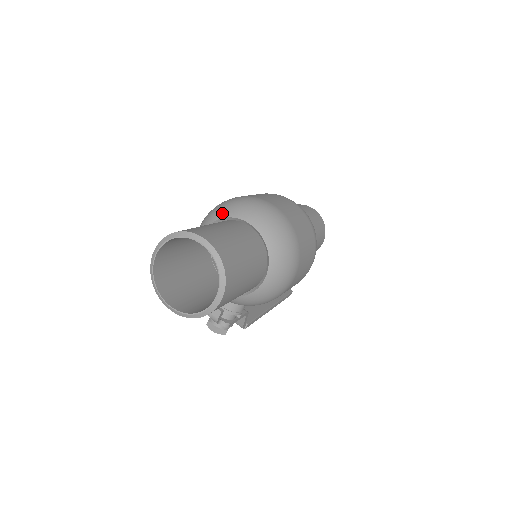
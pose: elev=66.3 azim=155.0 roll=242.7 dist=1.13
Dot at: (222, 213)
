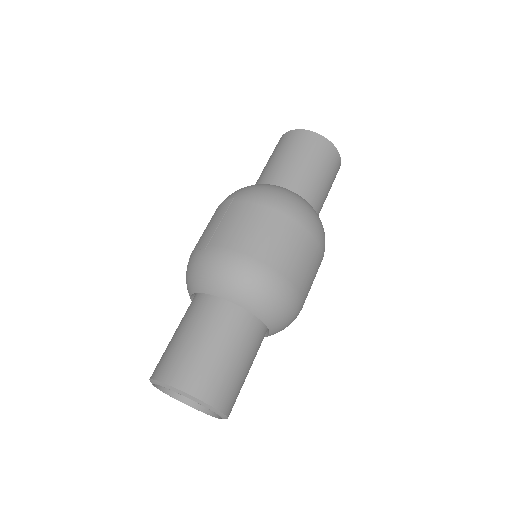
Dot at: (212, 288)
